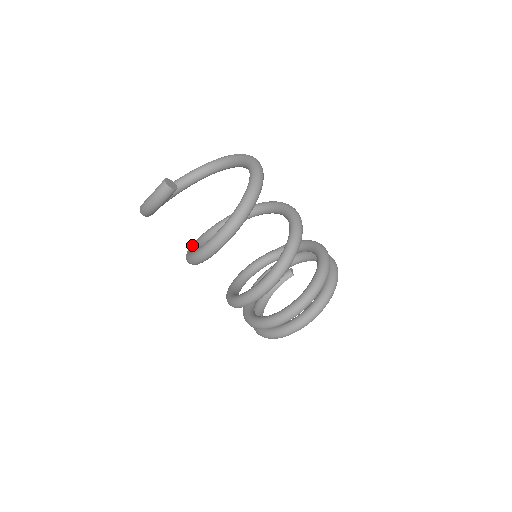
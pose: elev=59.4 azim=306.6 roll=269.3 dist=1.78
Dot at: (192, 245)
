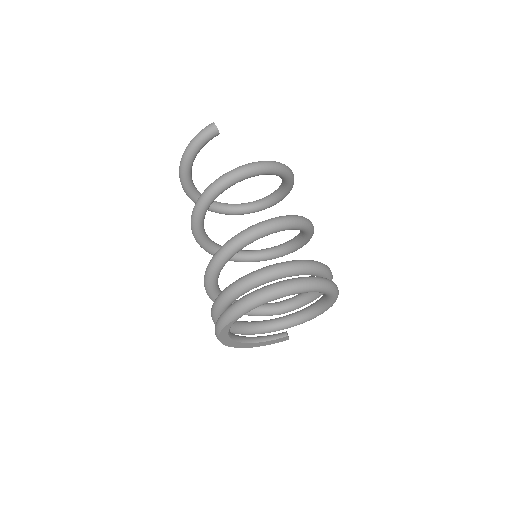
Dot at: occluded
